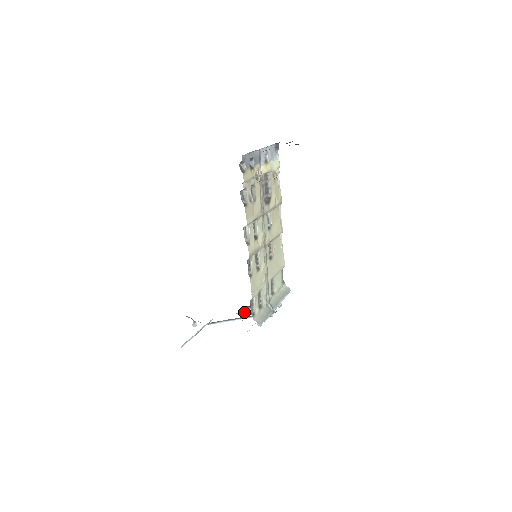
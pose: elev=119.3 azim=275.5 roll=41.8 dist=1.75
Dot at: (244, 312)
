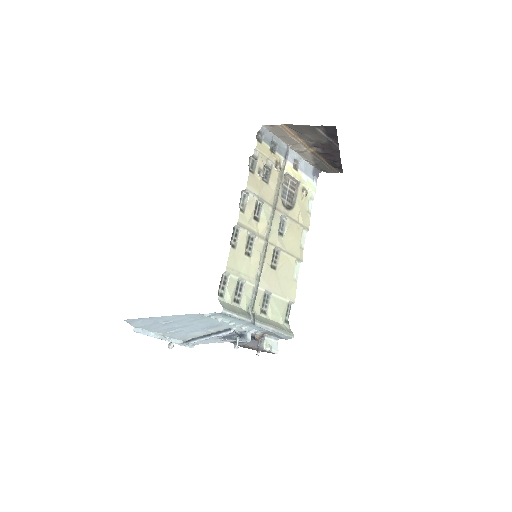
Dot at: (227, 336)
